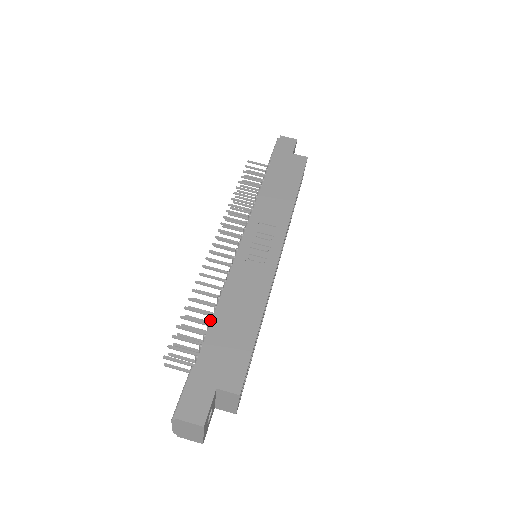
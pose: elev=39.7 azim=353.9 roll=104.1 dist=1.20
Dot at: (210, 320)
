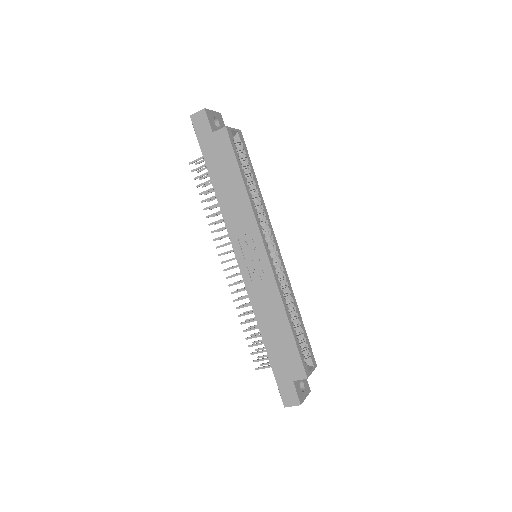
Dot at: occluded
